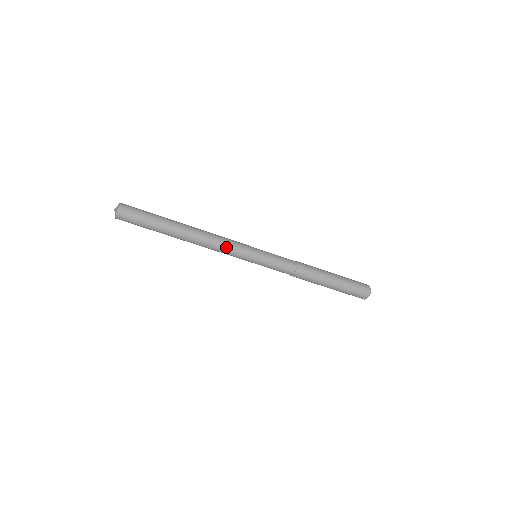
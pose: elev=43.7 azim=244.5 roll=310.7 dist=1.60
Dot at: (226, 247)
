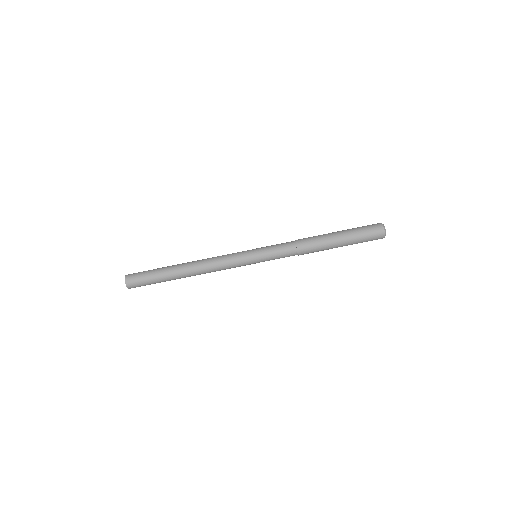
Dot at: (223, 258)
